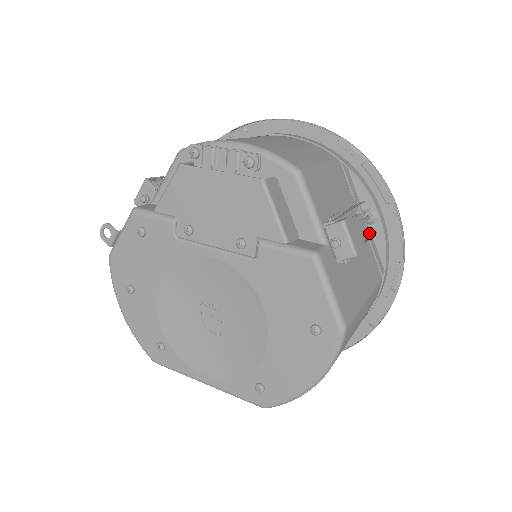
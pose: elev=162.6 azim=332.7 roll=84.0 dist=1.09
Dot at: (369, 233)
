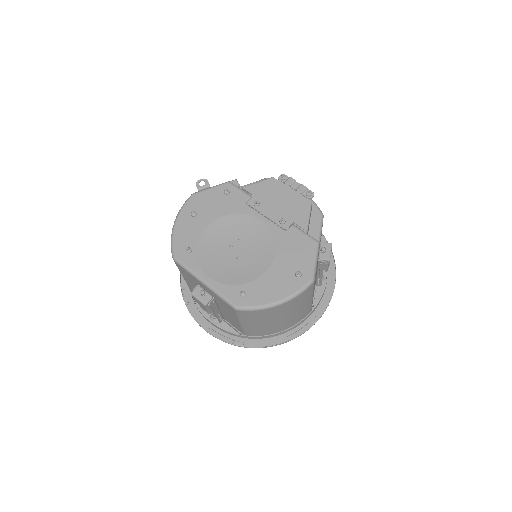
Dot at: (316, 285)
